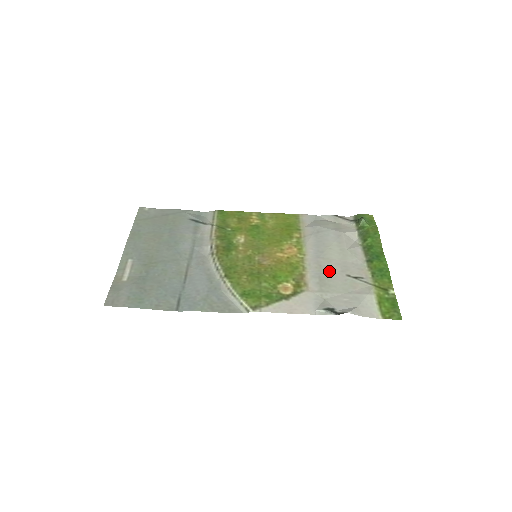
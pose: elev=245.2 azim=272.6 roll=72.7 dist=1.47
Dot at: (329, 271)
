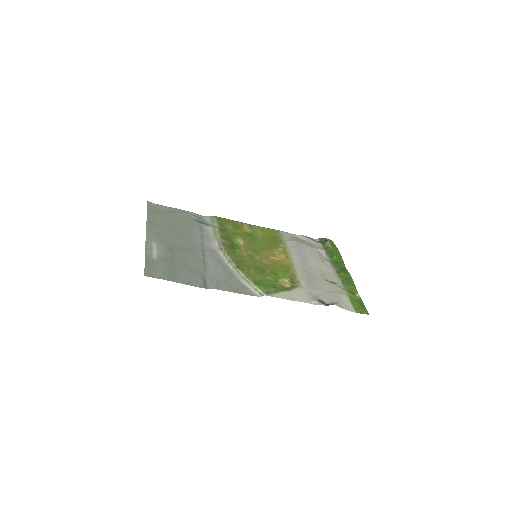
Dot at: (312, 275)
